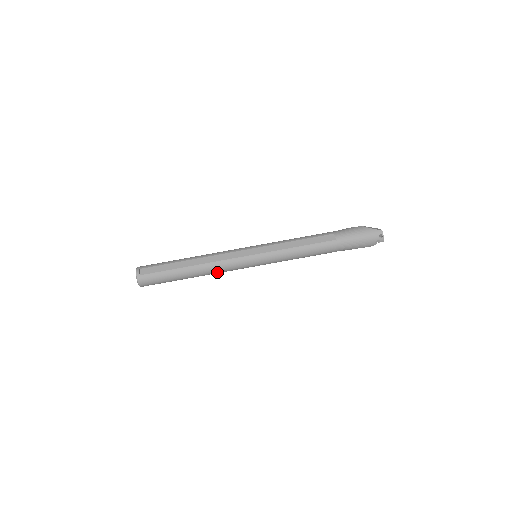
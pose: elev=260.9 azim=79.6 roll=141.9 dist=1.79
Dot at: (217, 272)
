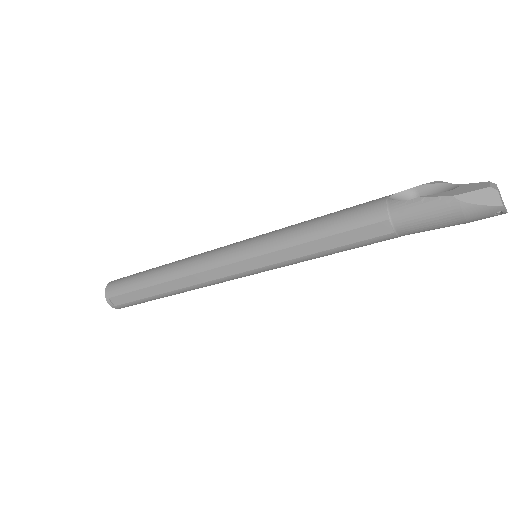
Dot at: occluded
